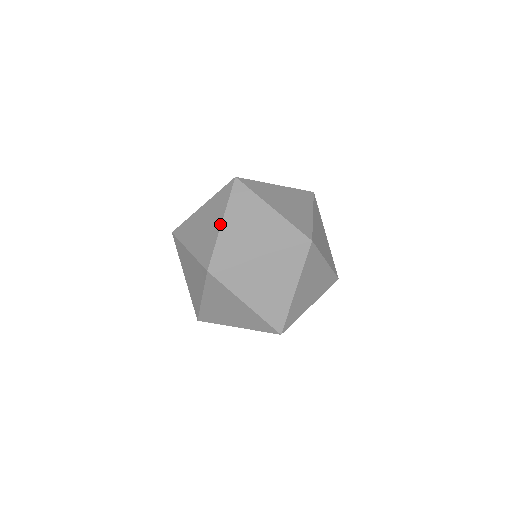
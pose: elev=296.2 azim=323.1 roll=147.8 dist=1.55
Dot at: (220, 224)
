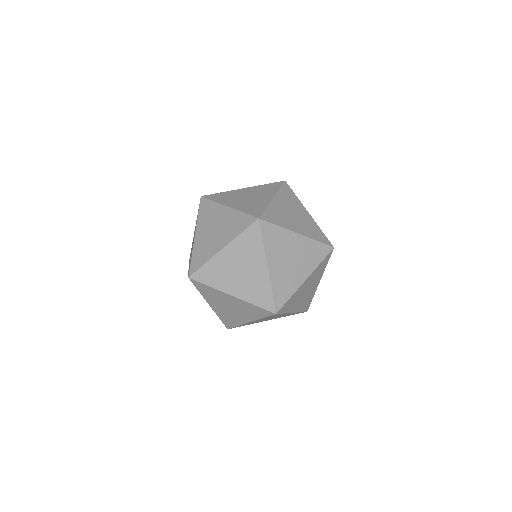
Dot at: (305, 280)
